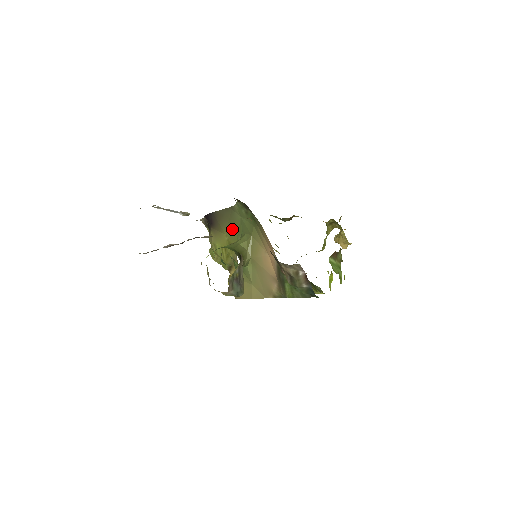
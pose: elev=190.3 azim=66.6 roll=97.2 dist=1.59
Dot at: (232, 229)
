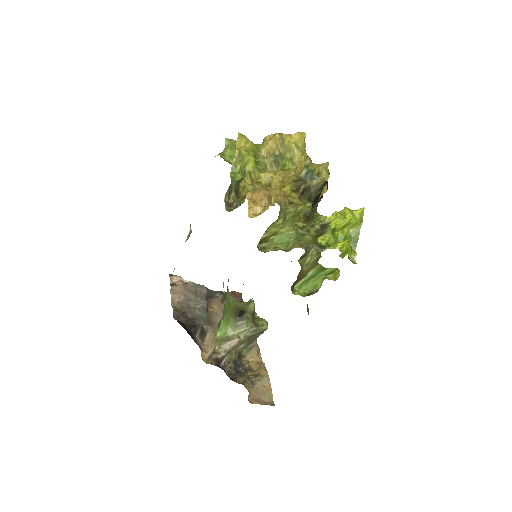
Dot at: occluded
